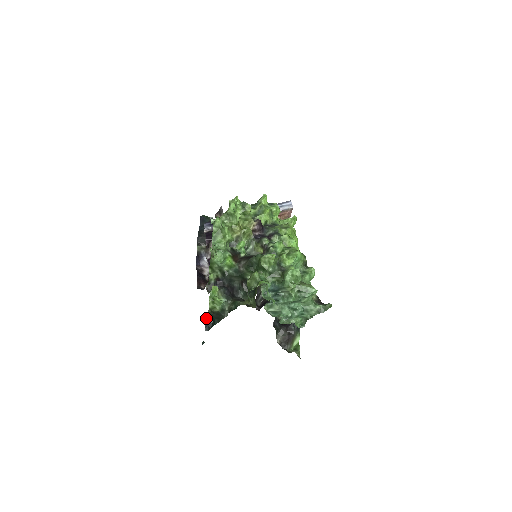
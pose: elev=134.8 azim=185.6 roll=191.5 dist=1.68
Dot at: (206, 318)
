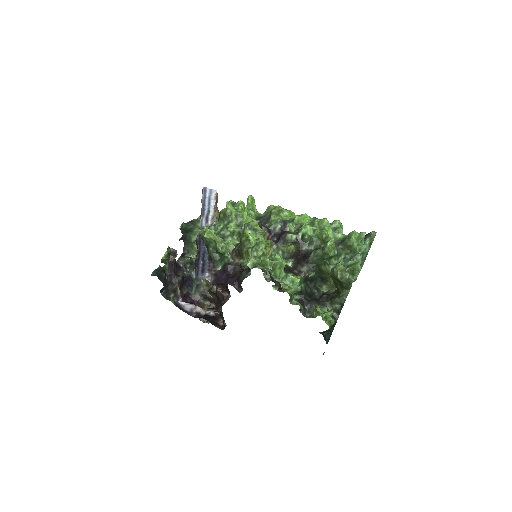
Dot at: (323, 336)
